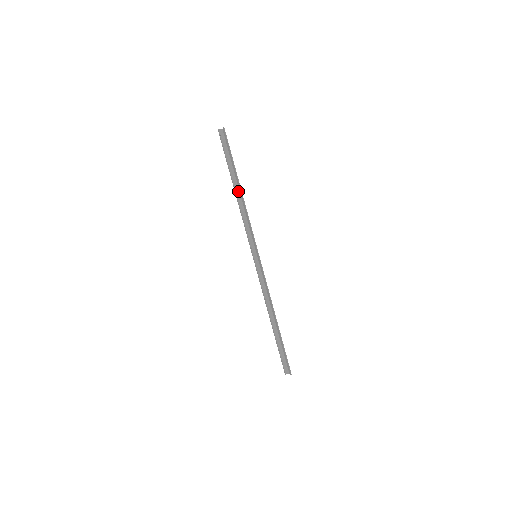
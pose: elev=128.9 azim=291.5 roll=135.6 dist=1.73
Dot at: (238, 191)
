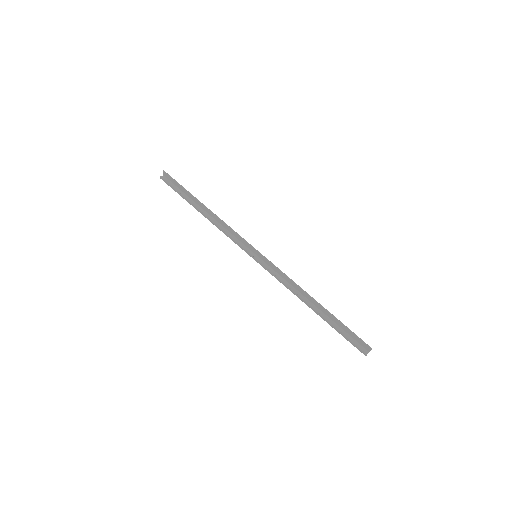
Dot at: (205, 213)
